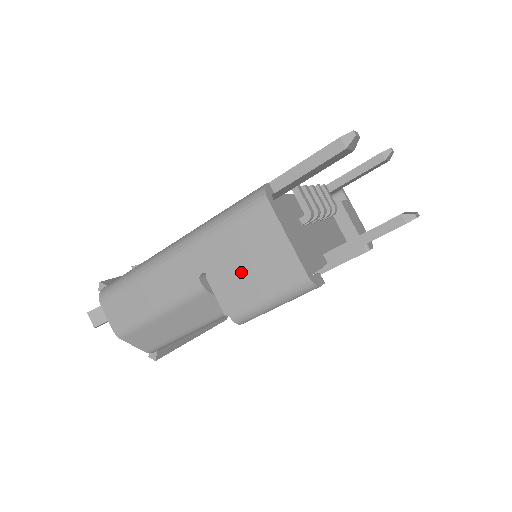
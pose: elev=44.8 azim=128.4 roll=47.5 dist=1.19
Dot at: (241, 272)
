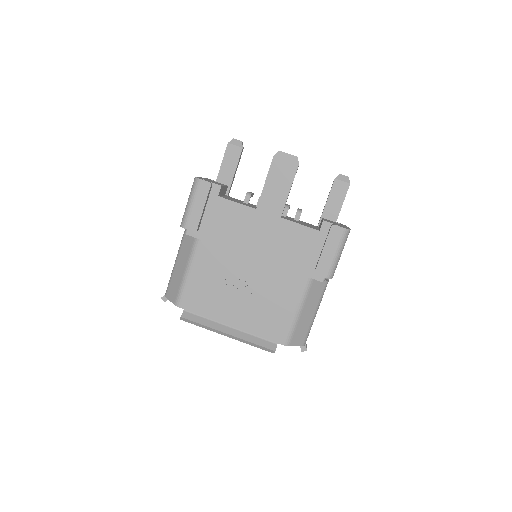
Dot at: occluded
